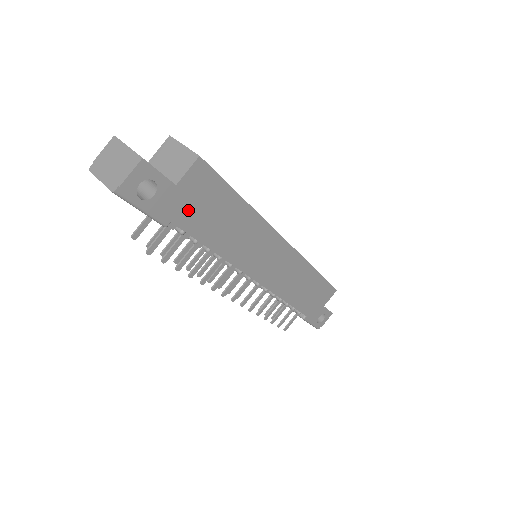
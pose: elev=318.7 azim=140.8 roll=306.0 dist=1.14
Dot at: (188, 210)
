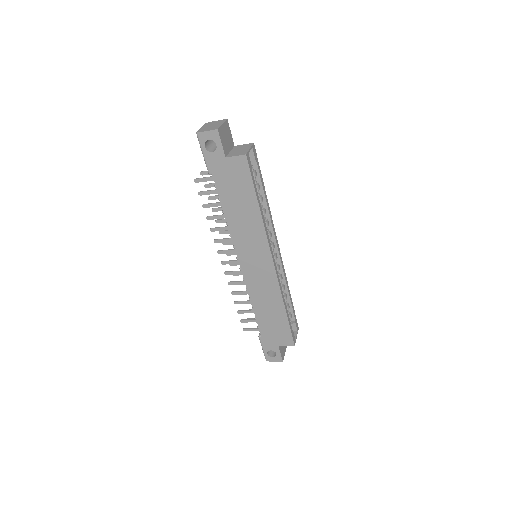
Dot at: (224, 177)
